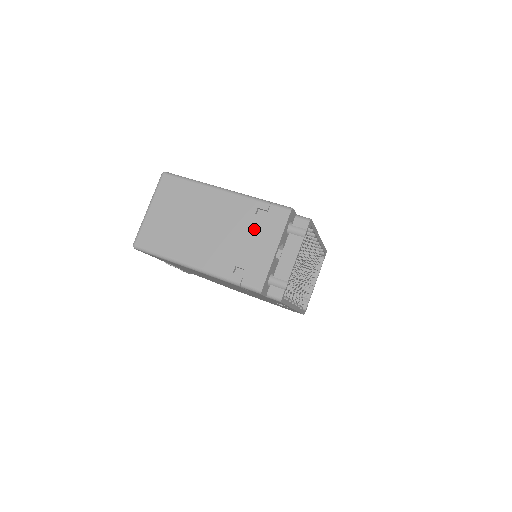
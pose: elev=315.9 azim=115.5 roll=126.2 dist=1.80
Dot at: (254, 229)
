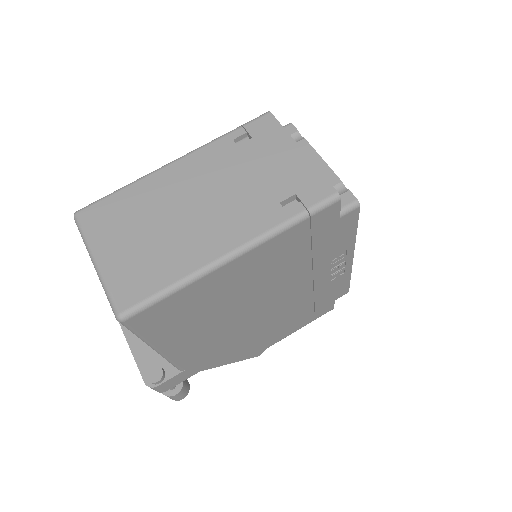
Dot at: (254, 157)
